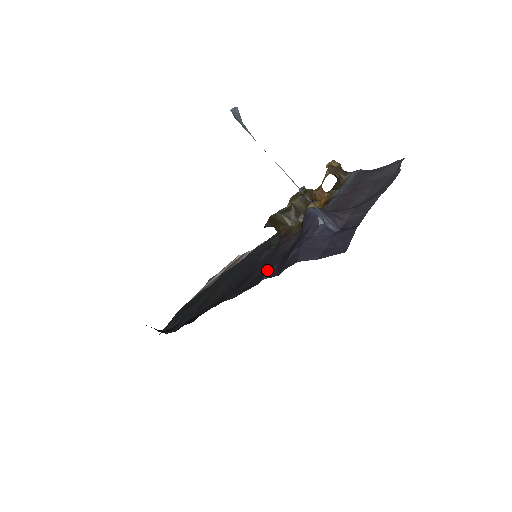
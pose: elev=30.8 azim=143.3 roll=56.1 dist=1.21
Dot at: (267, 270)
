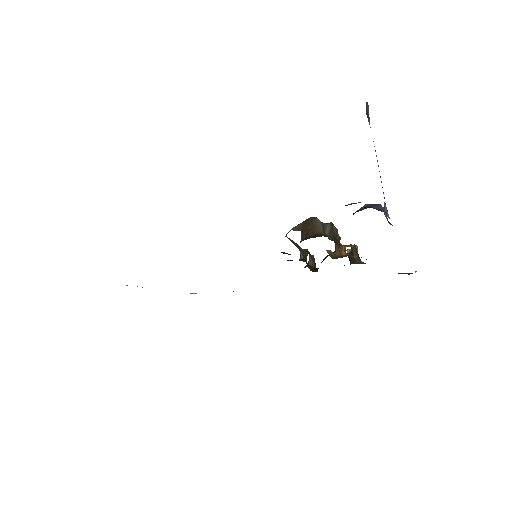
Dot at: occluded
